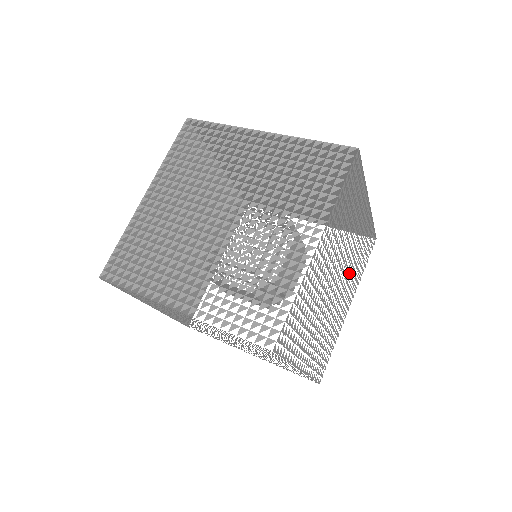
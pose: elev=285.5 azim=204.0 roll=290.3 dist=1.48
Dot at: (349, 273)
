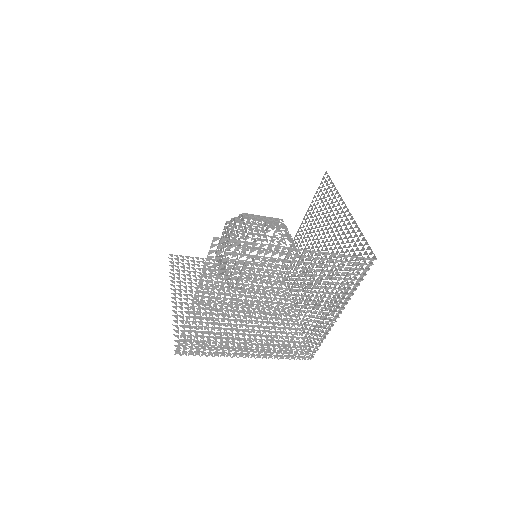
Dot at: occluded
